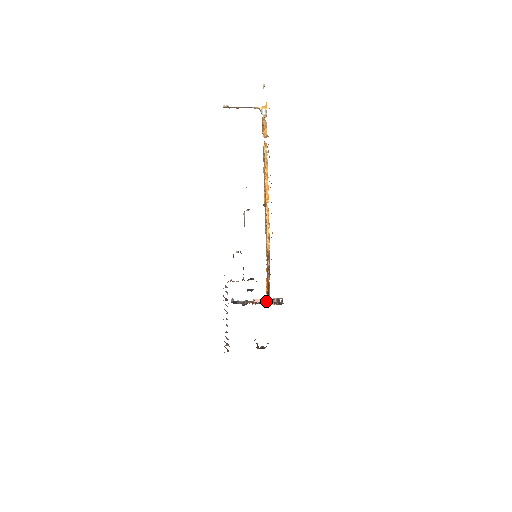
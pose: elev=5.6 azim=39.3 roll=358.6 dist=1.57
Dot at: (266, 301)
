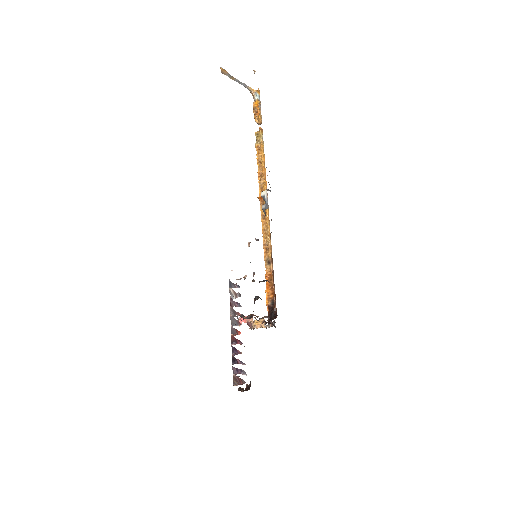
Dot at: (262, 319)
